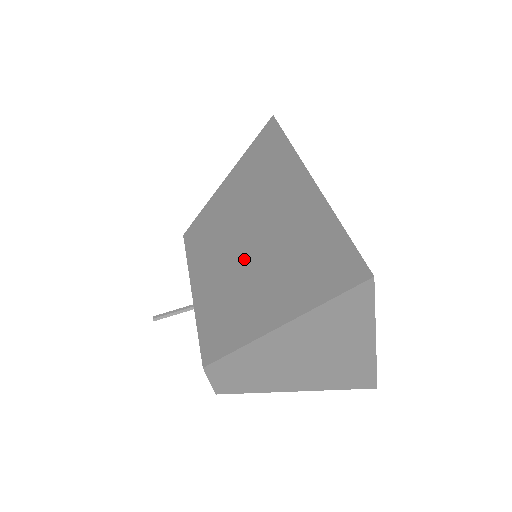
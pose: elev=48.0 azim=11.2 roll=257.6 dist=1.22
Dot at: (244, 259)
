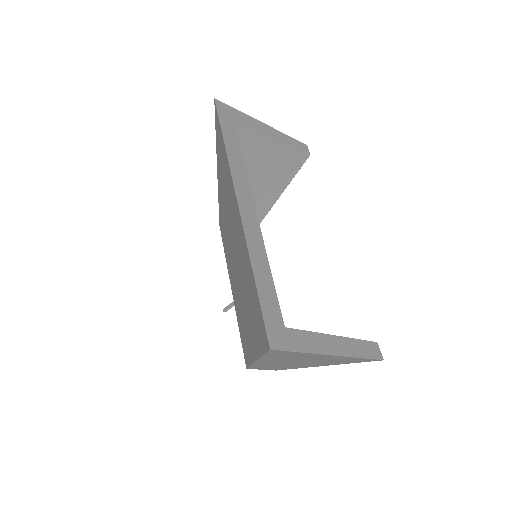
Dot at: (237, 277)
